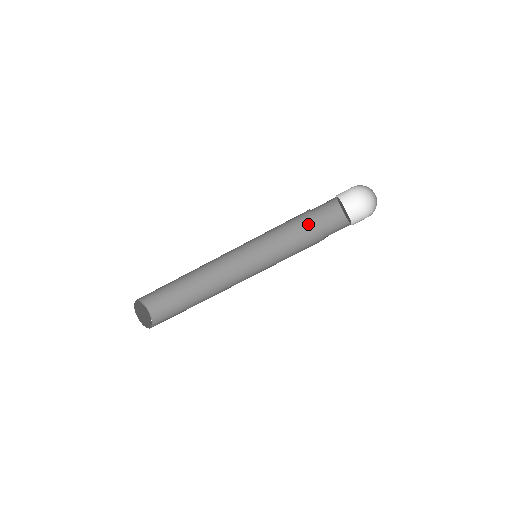
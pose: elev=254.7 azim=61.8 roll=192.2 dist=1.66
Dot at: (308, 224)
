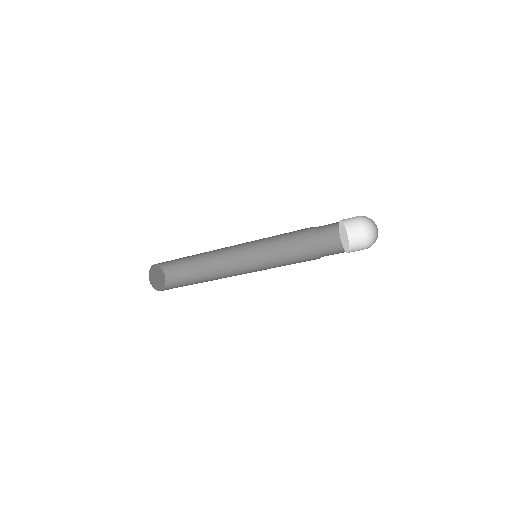
Dot at: (313, 242)
